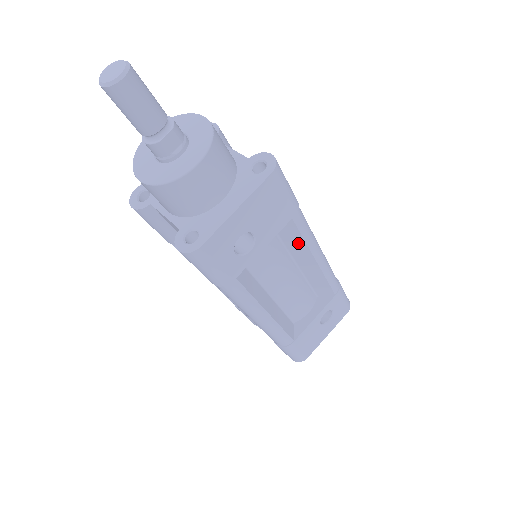
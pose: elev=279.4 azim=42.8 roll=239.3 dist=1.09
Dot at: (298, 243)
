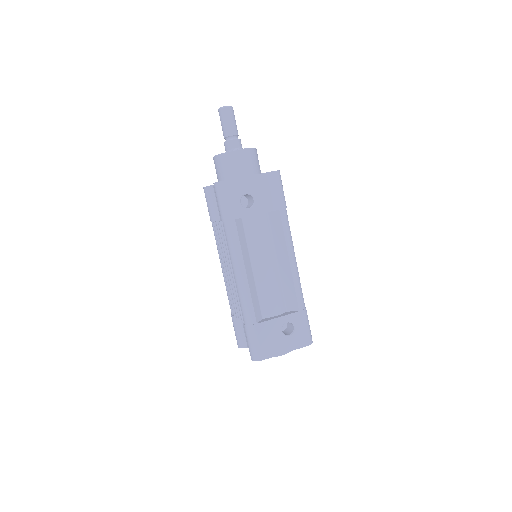
Dot at: (280, 237)
